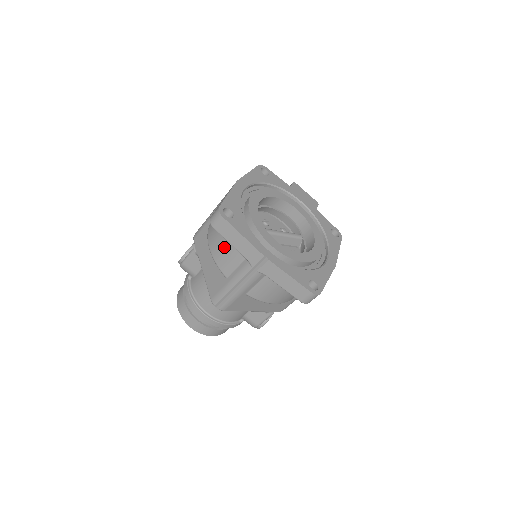
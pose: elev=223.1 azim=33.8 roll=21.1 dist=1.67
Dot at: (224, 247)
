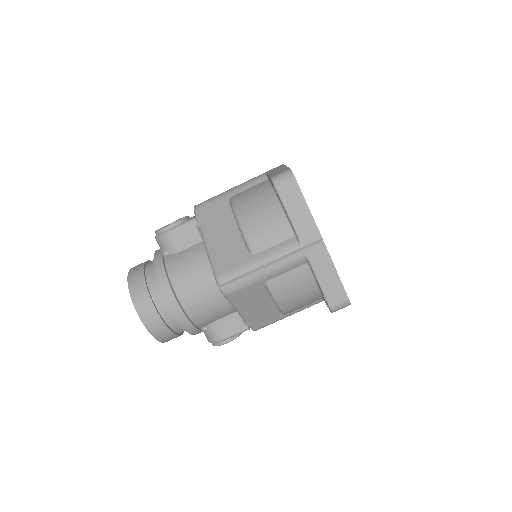
Dot at: (265, 218)
